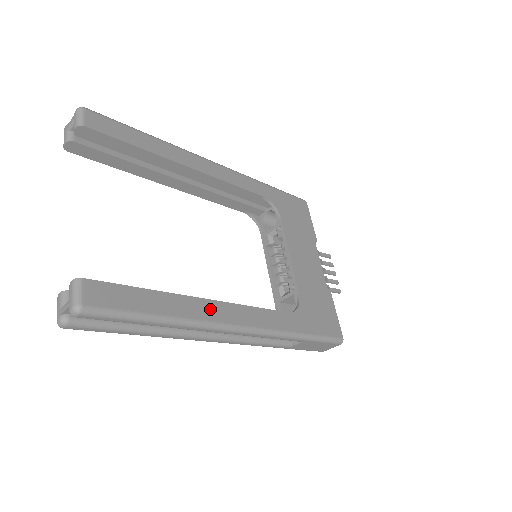
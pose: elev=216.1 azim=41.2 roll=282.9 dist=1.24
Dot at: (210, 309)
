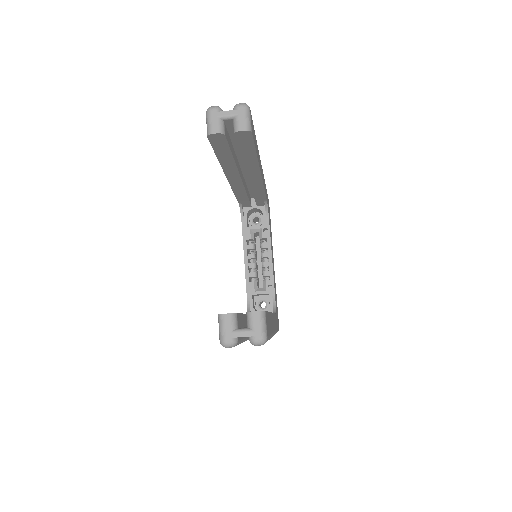
Dot at: occluded
